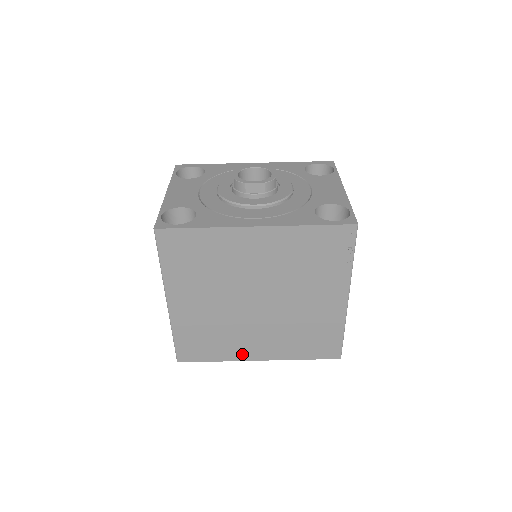
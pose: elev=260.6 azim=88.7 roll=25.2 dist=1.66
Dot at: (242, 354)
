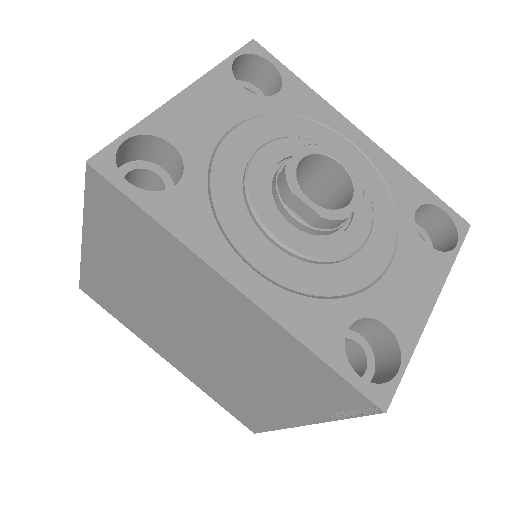
Dot at: (152, 343)
